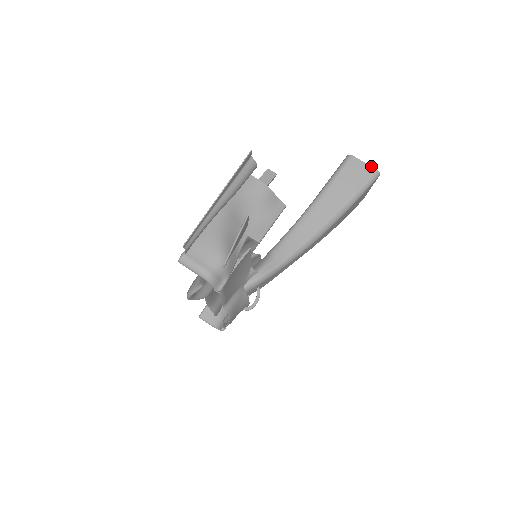
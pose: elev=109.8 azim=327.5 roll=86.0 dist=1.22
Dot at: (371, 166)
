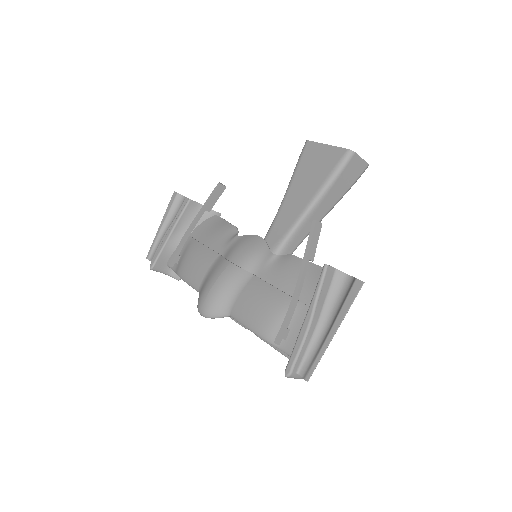
Dot at: occluded
